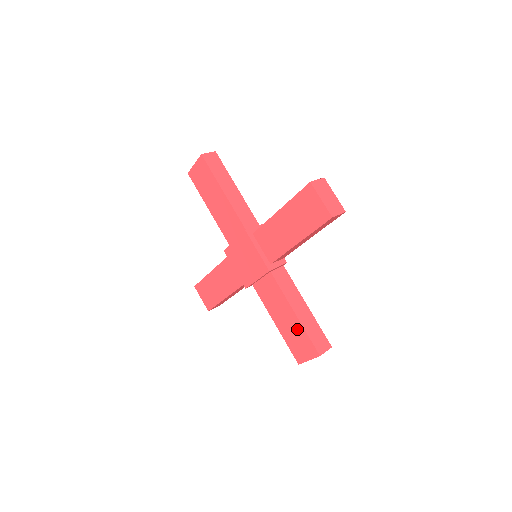
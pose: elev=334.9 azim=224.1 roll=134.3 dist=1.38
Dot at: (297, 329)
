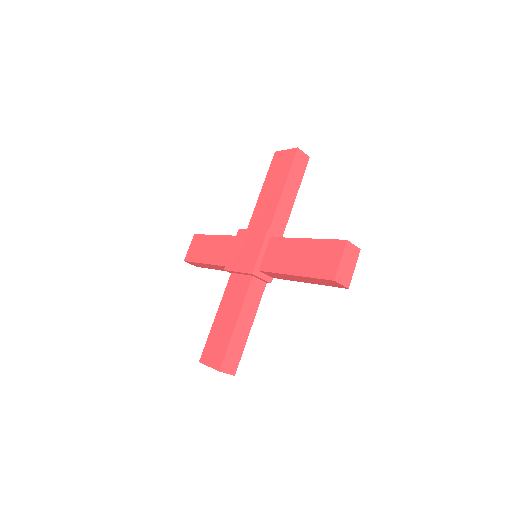
Dot at: (314, 248)
